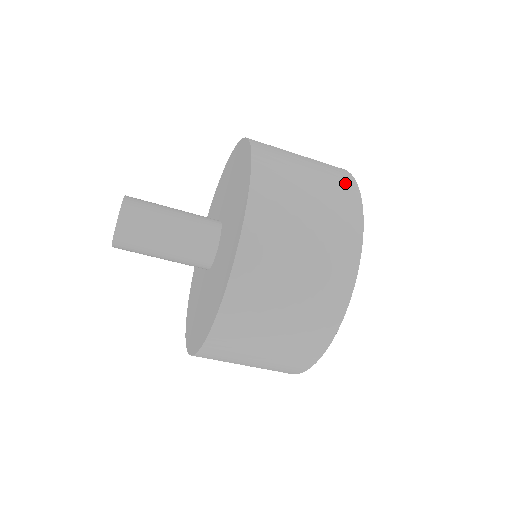
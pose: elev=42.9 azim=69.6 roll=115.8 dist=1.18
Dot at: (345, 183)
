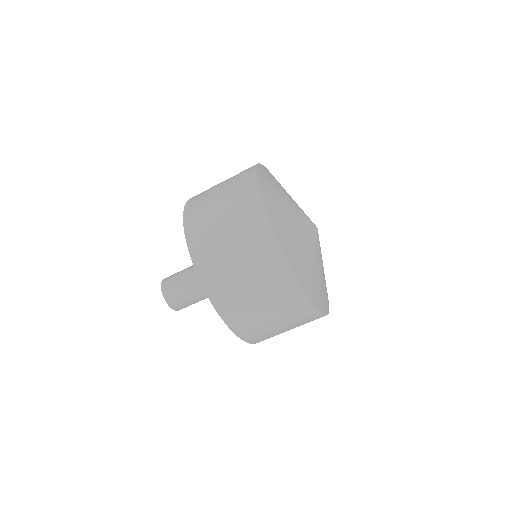
Dot at: (255, 218)
